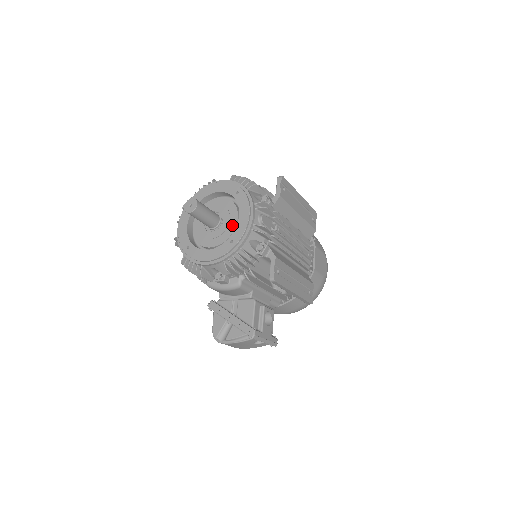
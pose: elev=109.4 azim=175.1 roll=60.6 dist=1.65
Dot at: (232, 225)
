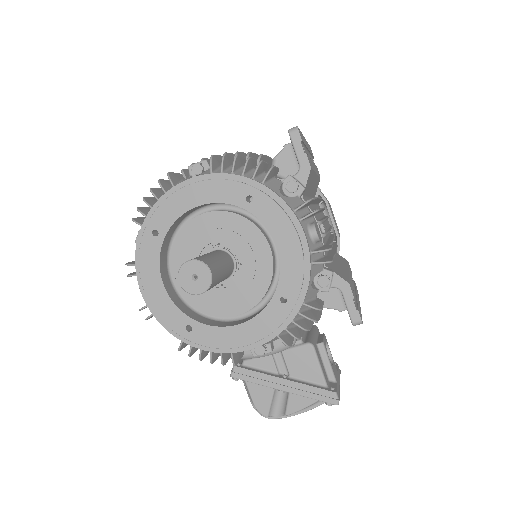
Dot at: (264, 264)
